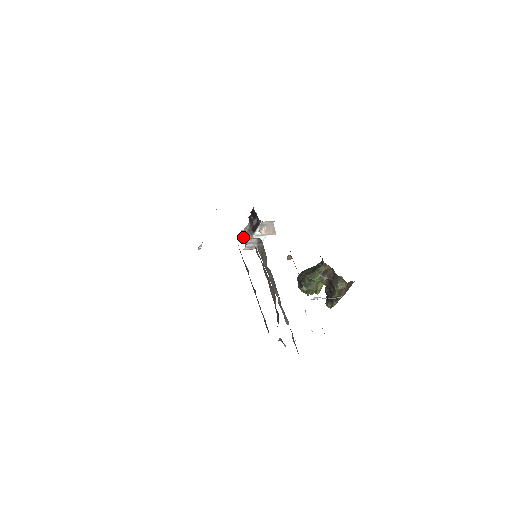
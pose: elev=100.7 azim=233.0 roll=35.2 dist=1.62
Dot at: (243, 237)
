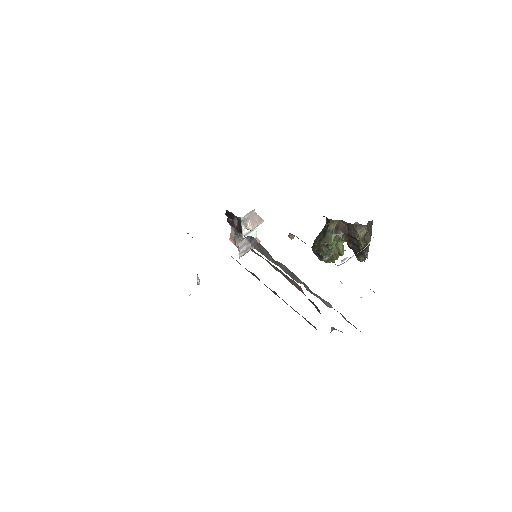
Dot at: (234, 244)
